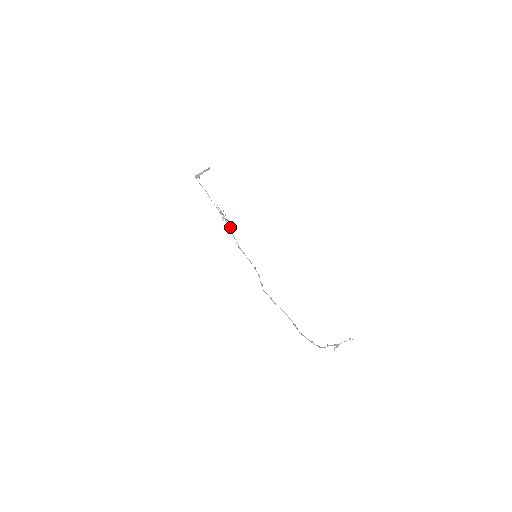
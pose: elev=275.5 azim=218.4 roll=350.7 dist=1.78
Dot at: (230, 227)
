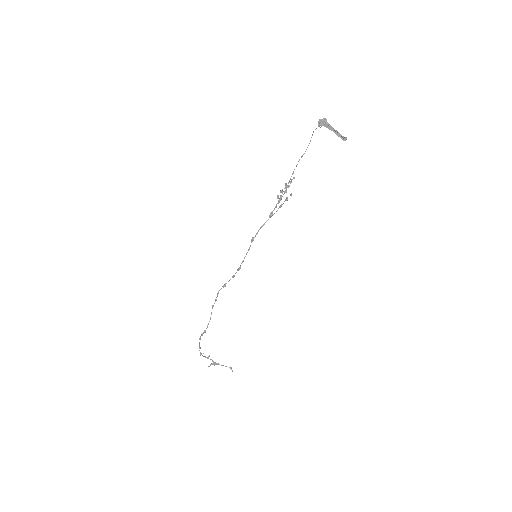
Dot at: occluded
